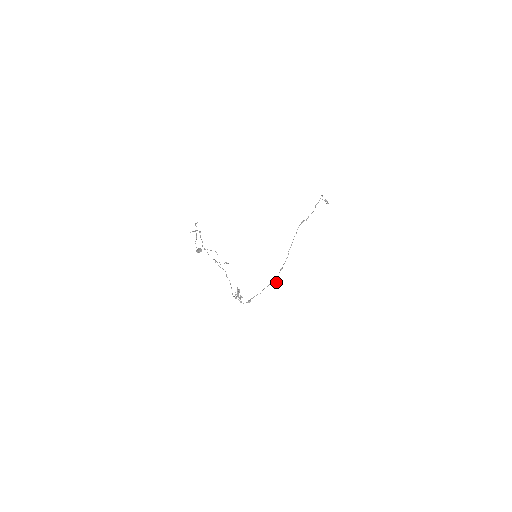
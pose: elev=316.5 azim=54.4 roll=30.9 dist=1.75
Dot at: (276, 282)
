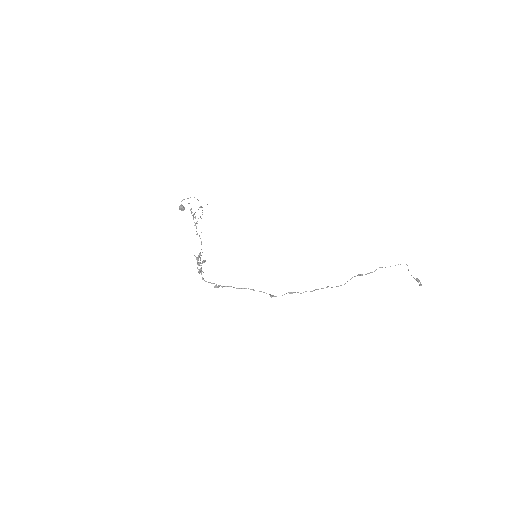
Dot at: occluded
